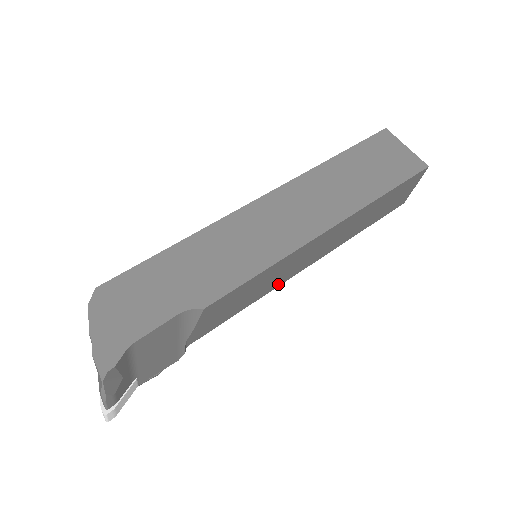
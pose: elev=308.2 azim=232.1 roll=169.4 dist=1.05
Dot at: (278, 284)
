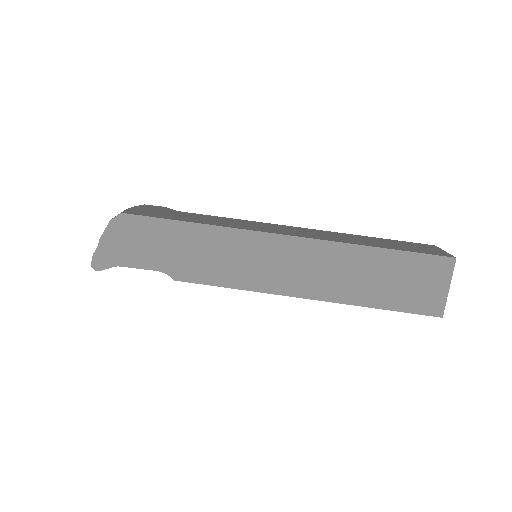
Dot at: occluded
